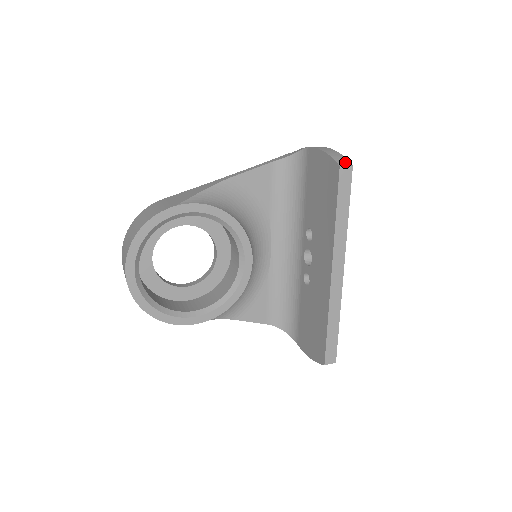
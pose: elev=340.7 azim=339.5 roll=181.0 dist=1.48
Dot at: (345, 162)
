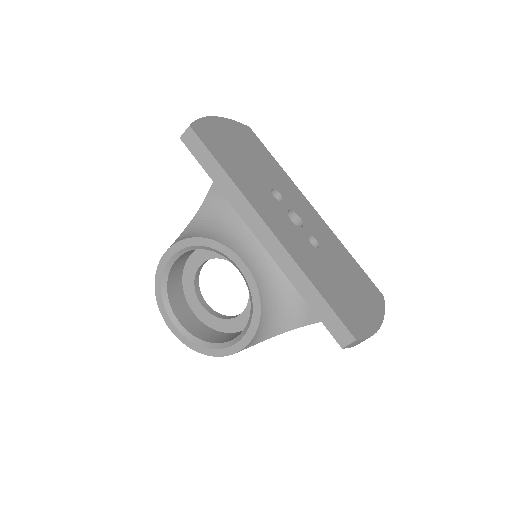
Dot at: occluded
